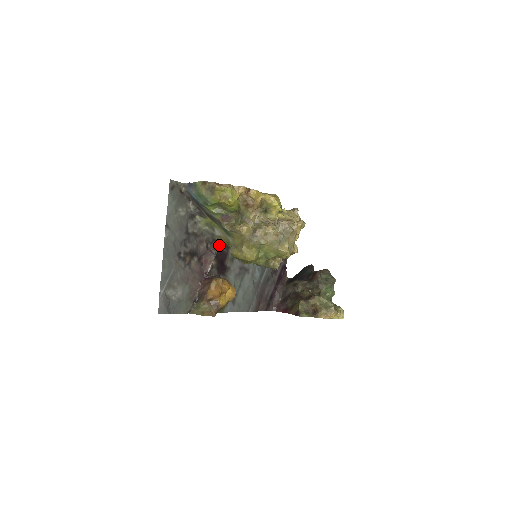
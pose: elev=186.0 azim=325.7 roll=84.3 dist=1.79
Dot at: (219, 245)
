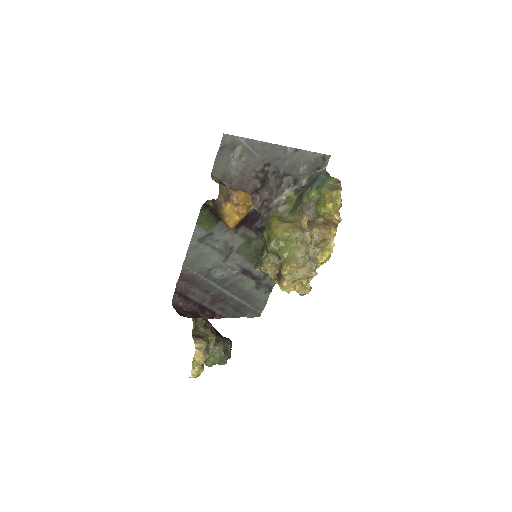
Dot at: (263, 216)
